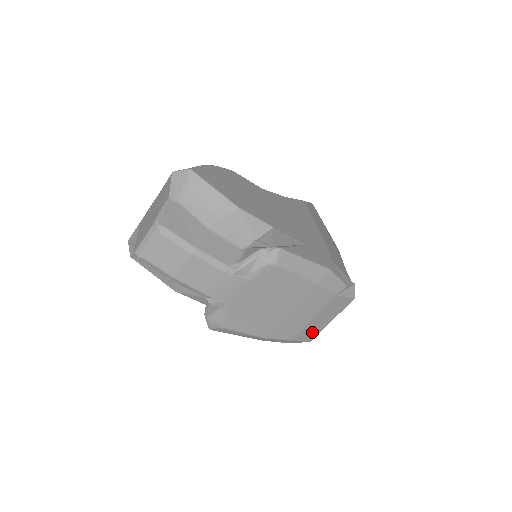
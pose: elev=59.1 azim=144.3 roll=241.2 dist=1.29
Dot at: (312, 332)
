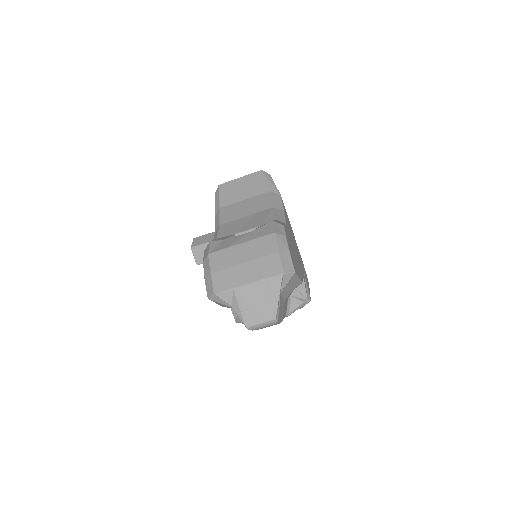
Dot at: occluded
